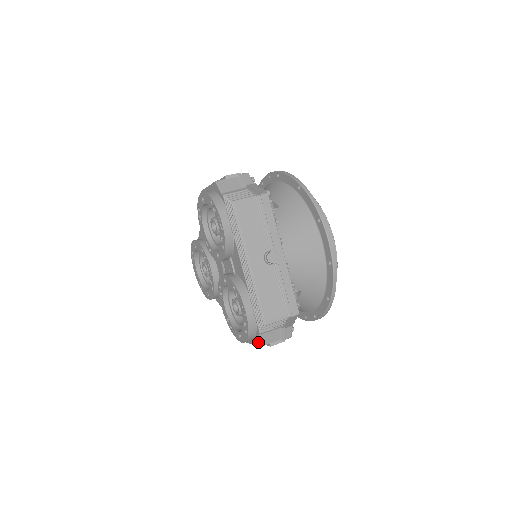
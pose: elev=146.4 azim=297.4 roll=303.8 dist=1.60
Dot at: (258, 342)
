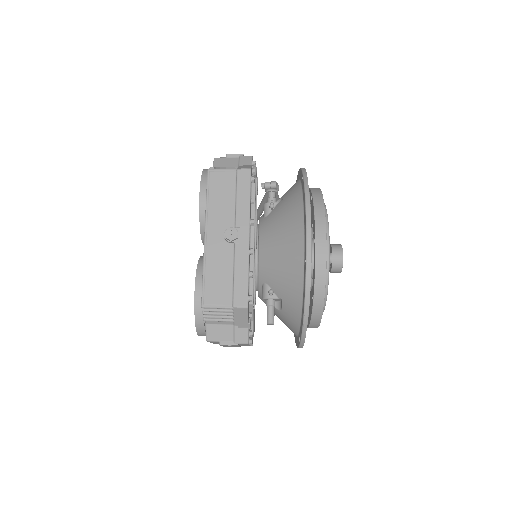
Dot at: (206, 334)
